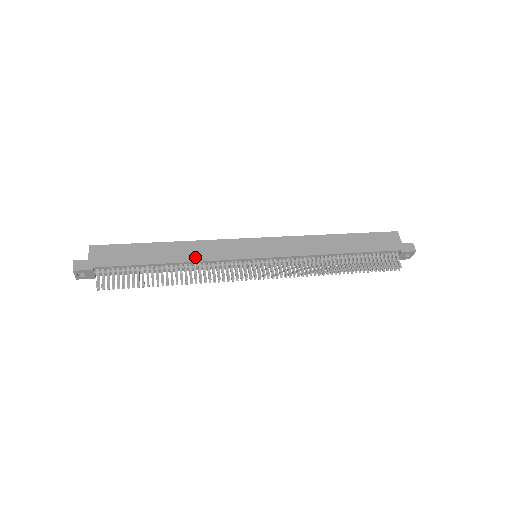
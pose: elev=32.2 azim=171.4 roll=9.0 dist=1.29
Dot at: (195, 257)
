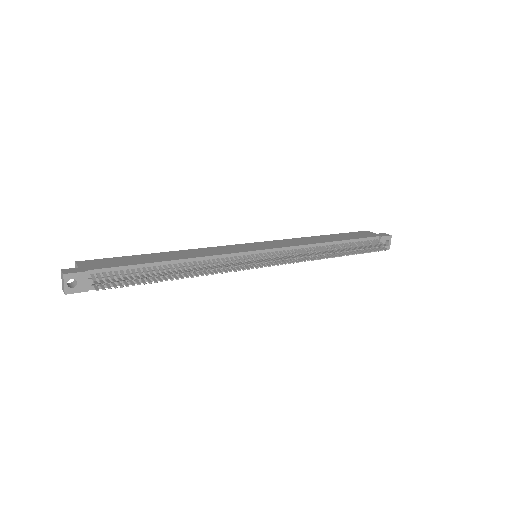
Dot at: (197, 255)
